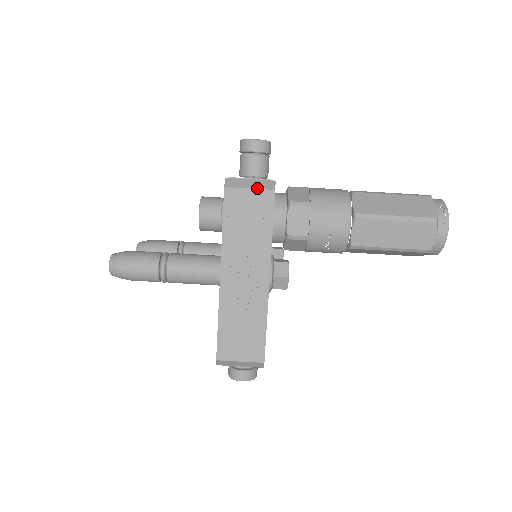
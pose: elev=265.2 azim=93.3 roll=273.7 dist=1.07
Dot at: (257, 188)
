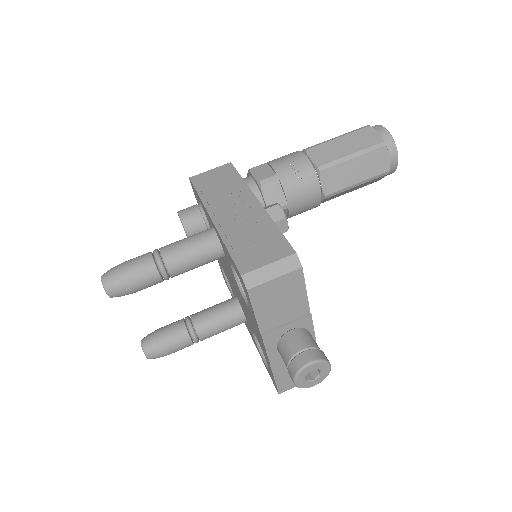
Dot at: (216, 168)
